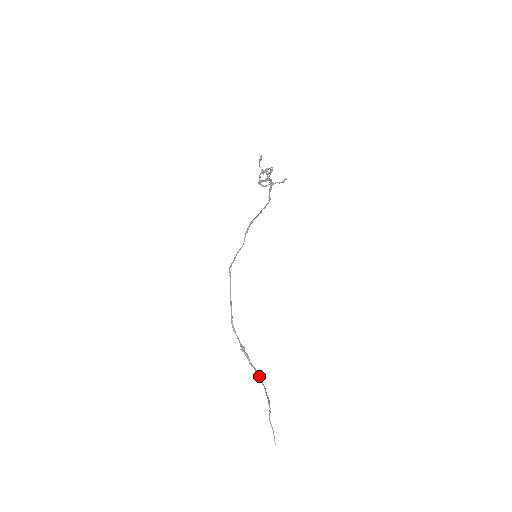
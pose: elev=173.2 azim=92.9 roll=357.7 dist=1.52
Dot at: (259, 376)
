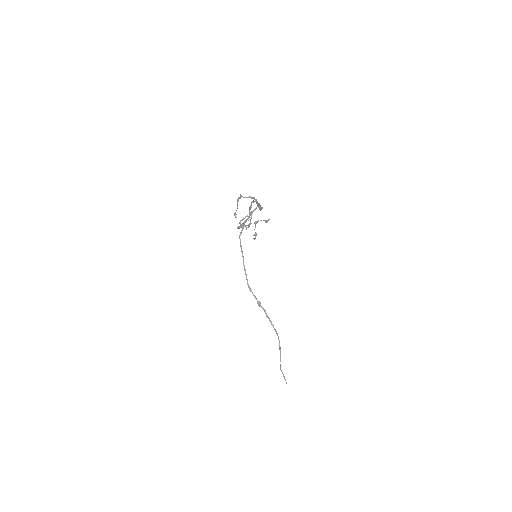
Dot at: (274, 329)
